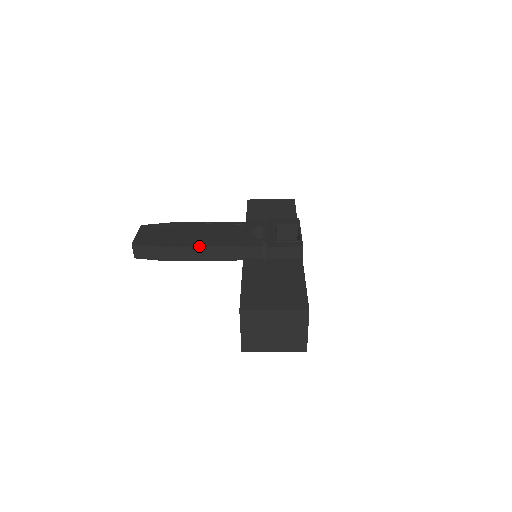
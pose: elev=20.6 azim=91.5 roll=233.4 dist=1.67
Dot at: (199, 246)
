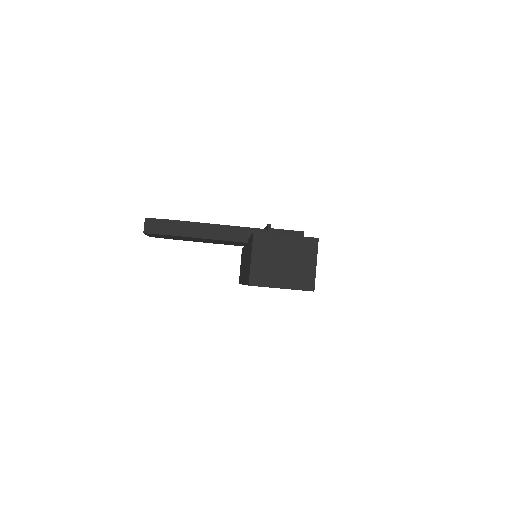
Dot at: (209, 223)
